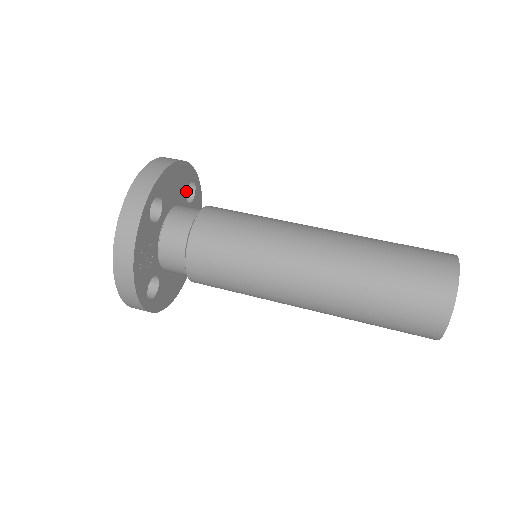
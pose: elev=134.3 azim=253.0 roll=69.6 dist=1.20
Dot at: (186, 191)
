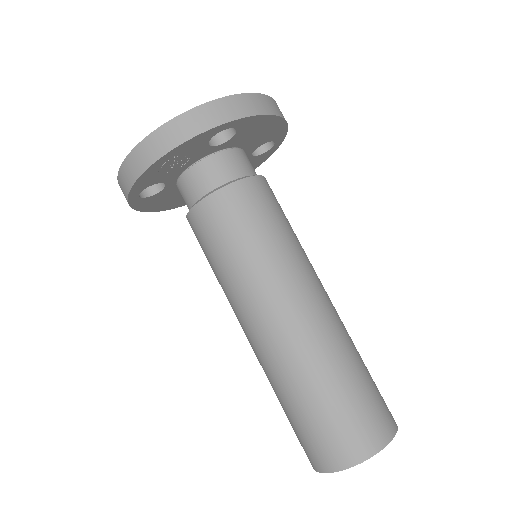
Dot at: (261, 144)
